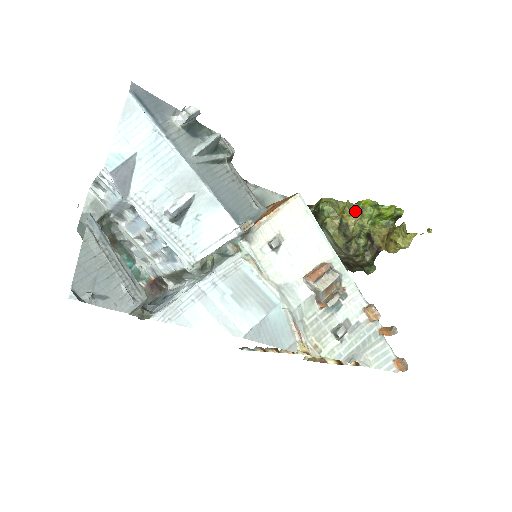
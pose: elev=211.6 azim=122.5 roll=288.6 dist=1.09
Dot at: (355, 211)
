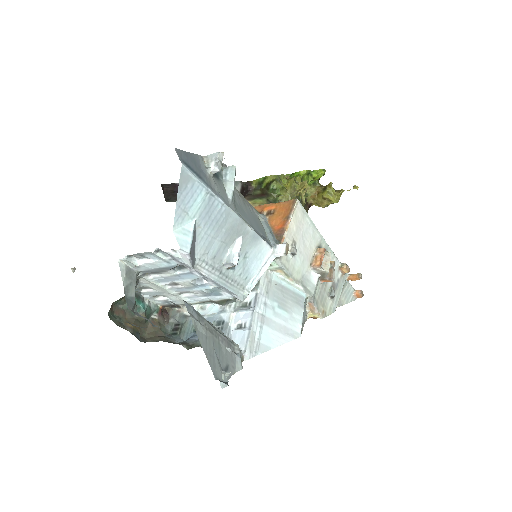
Dot at: (306, 187)
